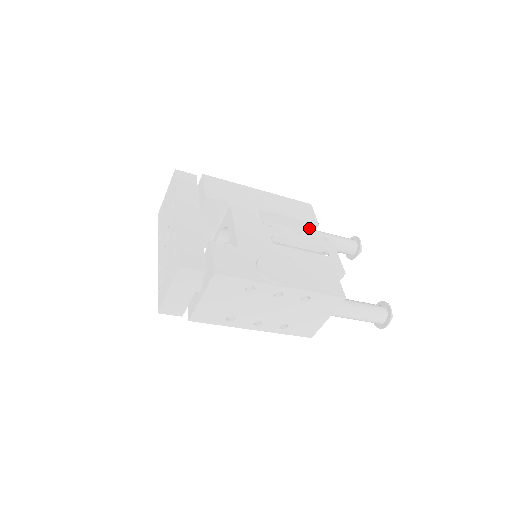
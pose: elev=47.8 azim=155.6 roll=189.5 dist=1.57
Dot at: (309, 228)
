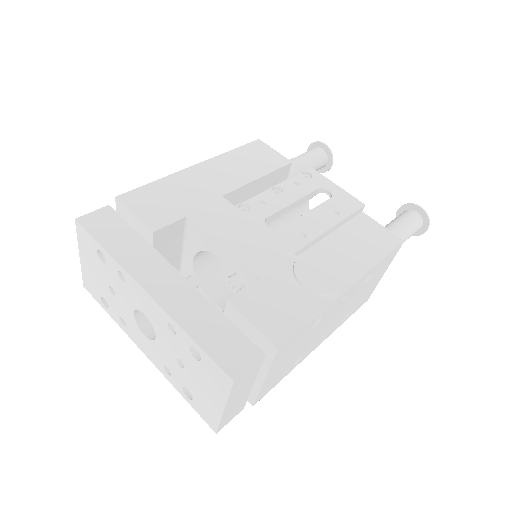
Dot at: (283, 173)
